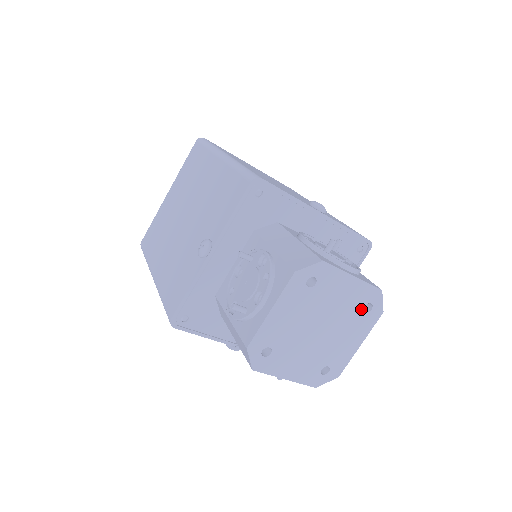
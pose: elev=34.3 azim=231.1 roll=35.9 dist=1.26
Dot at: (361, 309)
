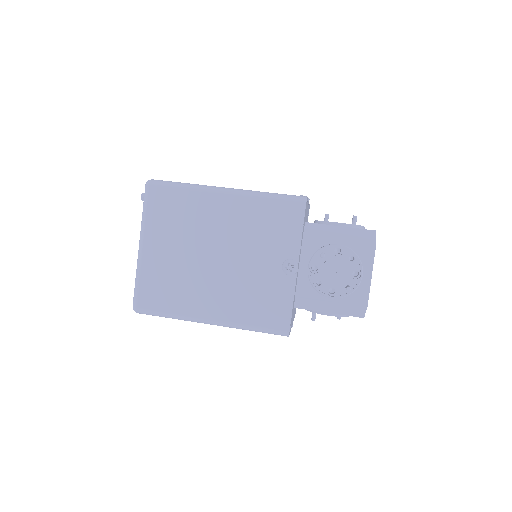
Dot at: occluded
